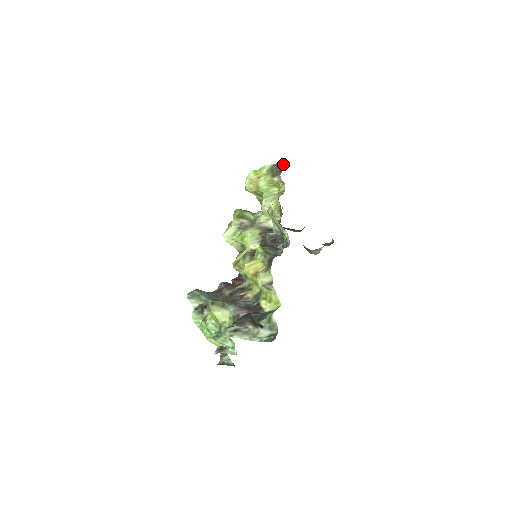
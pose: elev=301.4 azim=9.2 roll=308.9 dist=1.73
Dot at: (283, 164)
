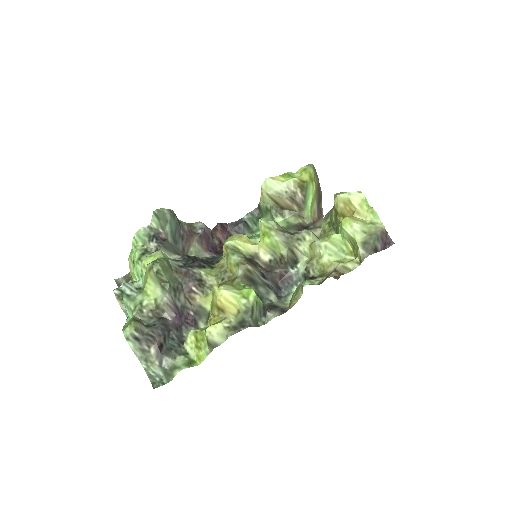
Dot at: (389, 243)
